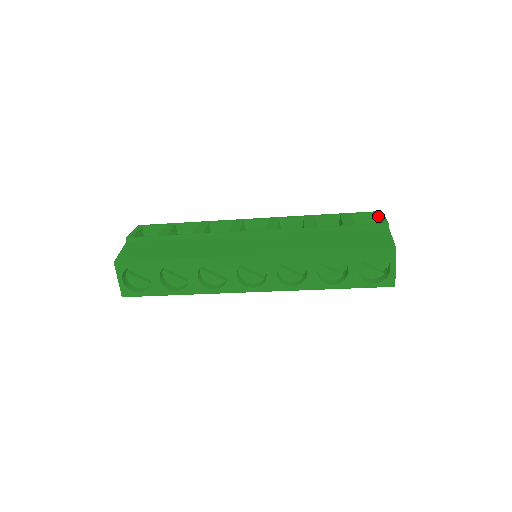
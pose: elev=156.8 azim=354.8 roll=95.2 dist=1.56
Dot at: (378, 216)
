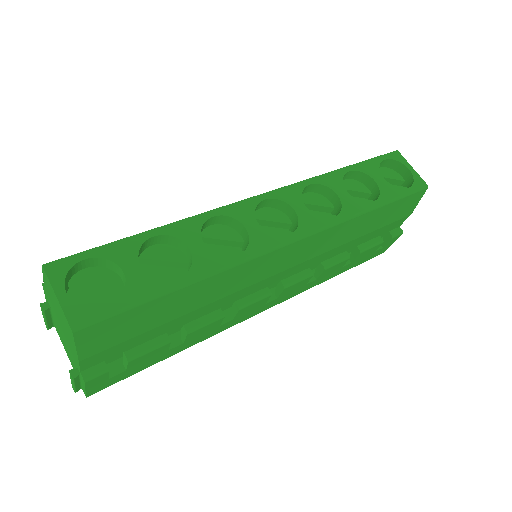
Dot at: occluded
